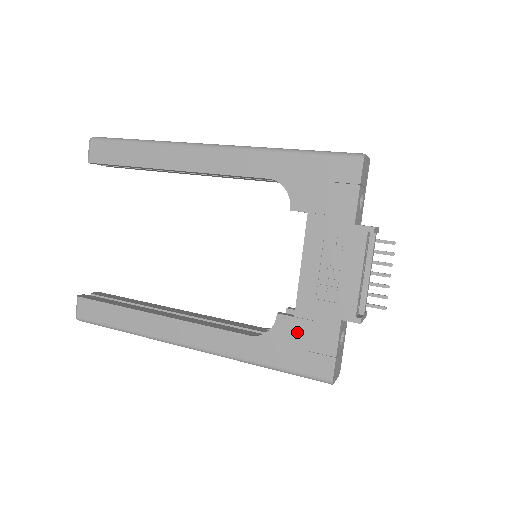
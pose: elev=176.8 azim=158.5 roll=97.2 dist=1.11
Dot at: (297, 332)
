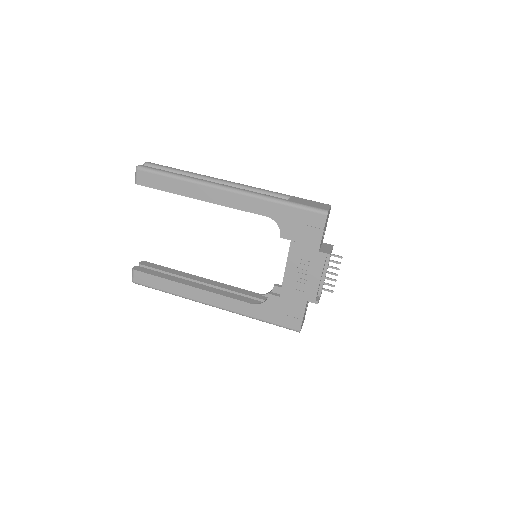
Dot at: (281, 305)
